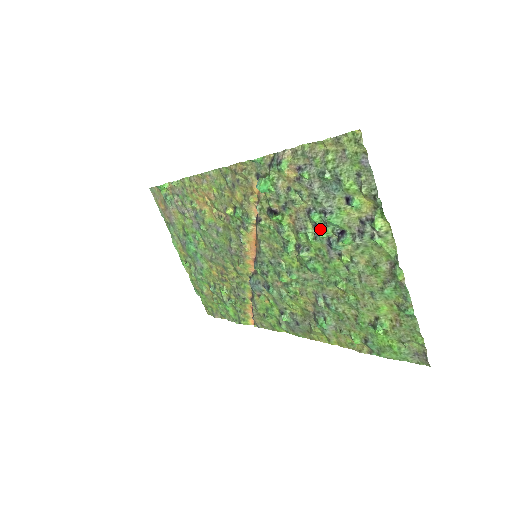
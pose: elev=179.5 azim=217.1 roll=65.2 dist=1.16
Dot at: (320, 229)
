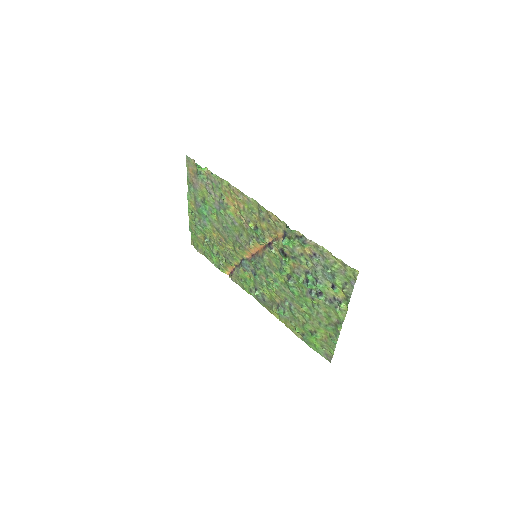
Dot at: (309, 284)
